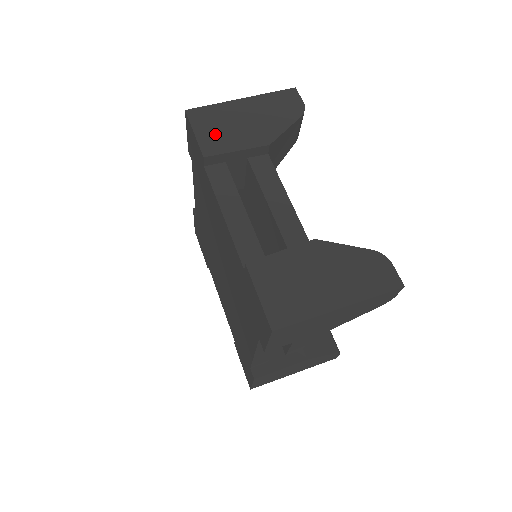
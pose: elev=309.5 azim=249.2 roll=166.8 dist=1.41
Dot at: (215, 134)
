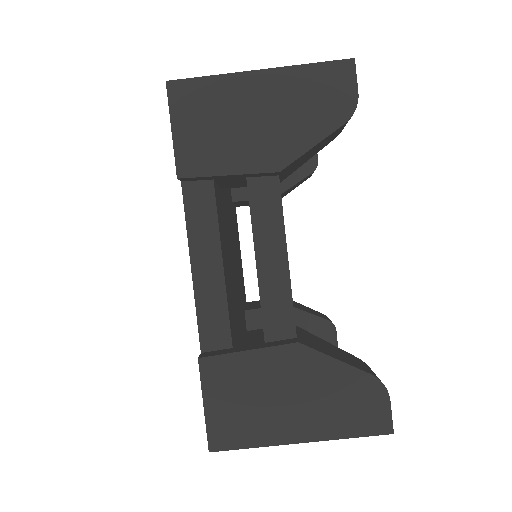
Dot at: (202, 137)
